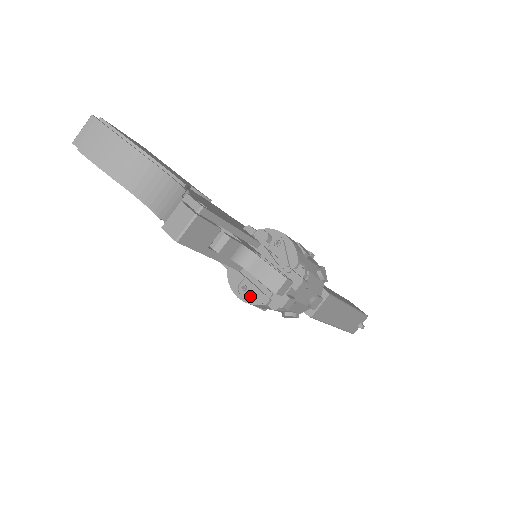
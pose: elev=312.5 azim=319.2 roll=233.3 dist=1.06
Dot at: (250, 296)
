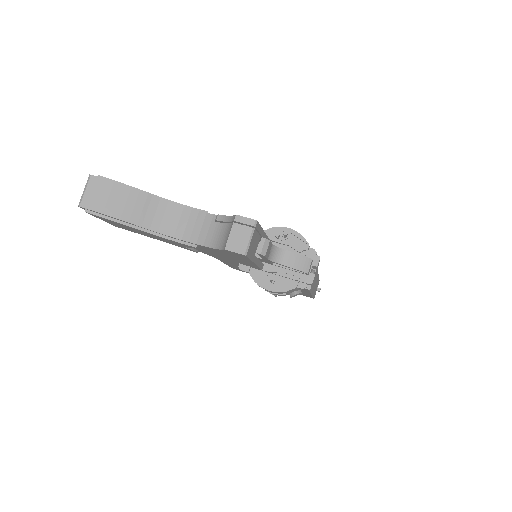
Dot at: (280, 286)
